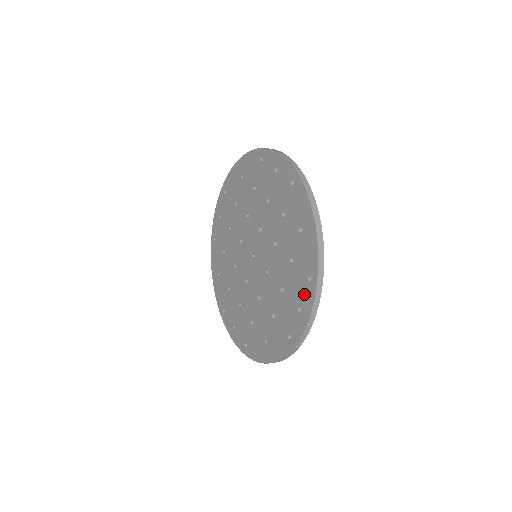
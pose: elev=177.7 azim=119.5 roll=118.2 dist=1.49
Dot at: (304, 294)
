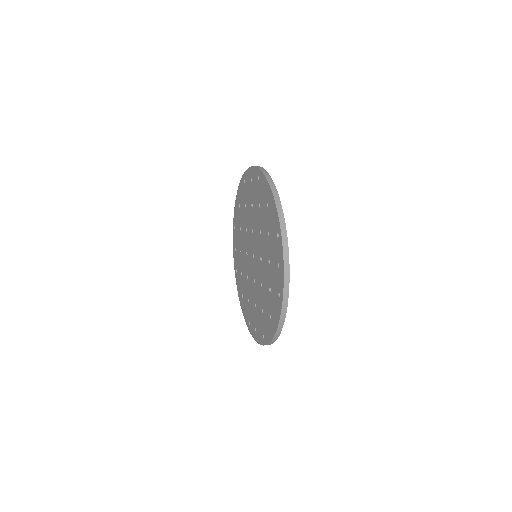
Dot at: (278, 250)
